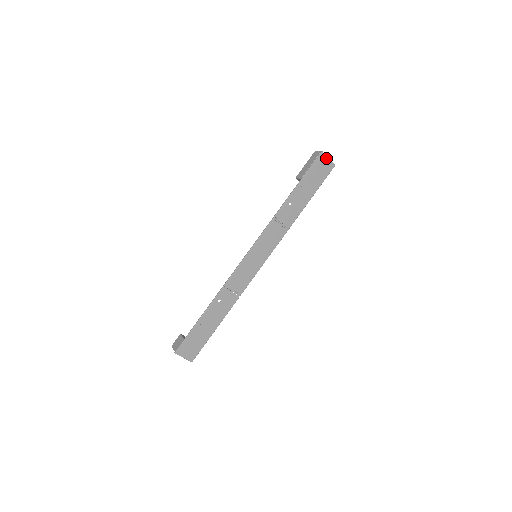
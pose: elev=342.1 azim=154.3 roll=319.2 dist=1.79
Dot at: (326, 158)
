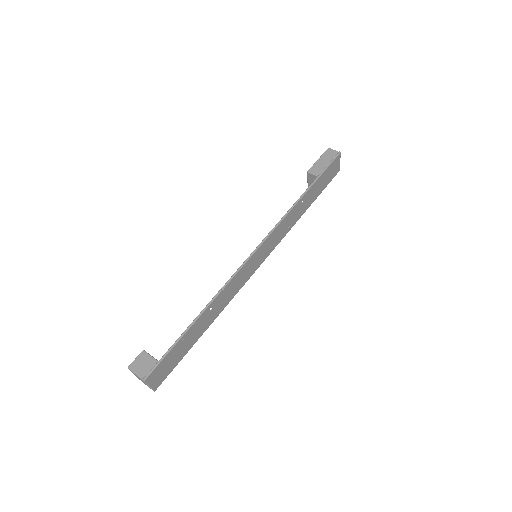
Dot at: (339, 160)
